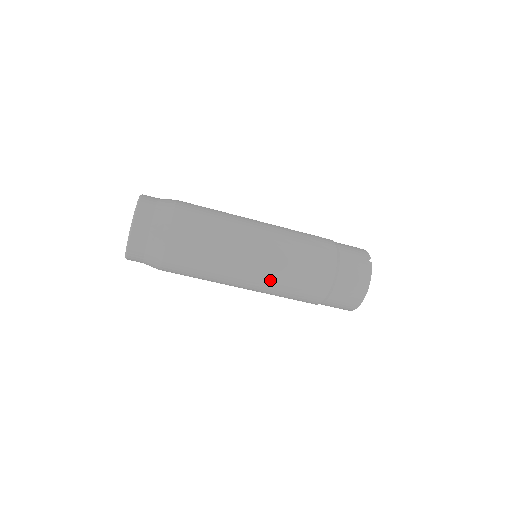
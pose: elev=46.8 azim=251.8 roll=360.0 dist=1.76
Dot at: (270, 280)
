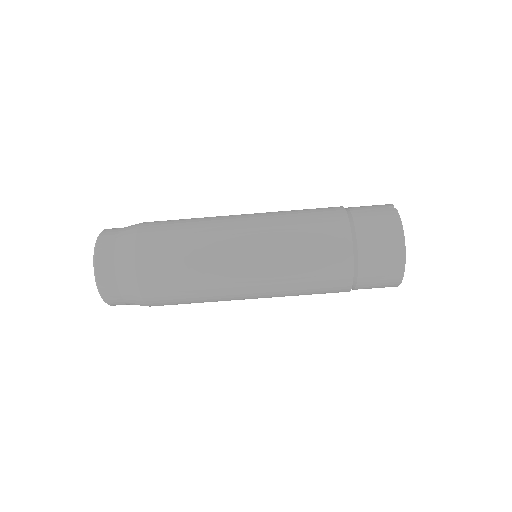
Dot at: (272, 265)
